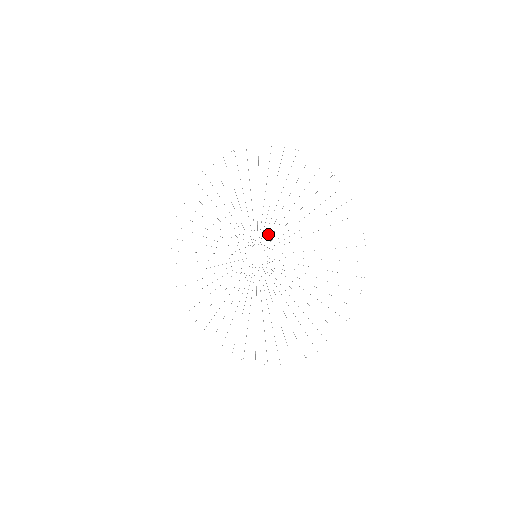
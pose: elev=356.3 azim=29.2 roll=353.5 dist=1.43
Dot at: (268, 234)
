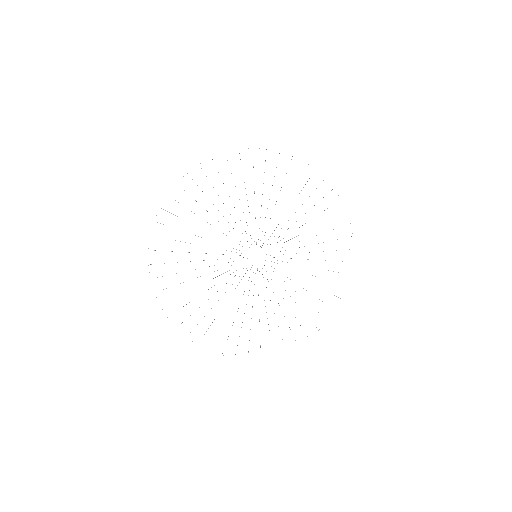
Dot at: occluded
